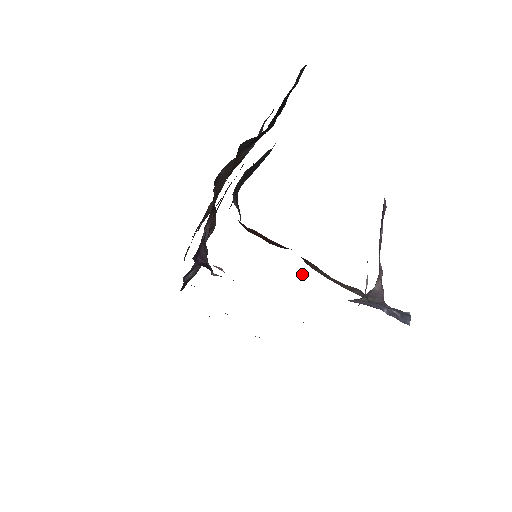
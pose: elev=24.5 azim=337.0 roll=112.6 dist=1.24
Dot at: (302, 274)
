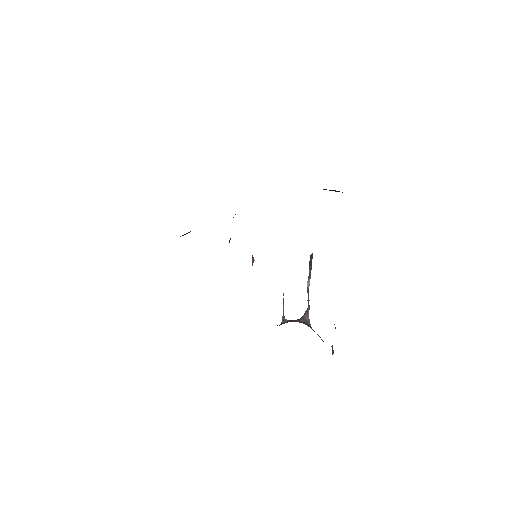
Dot at: occluded
